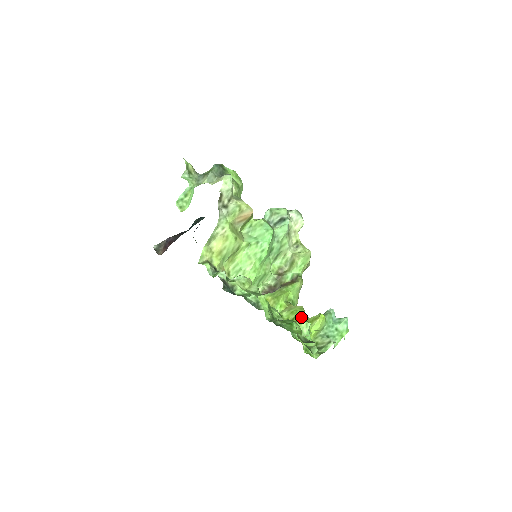
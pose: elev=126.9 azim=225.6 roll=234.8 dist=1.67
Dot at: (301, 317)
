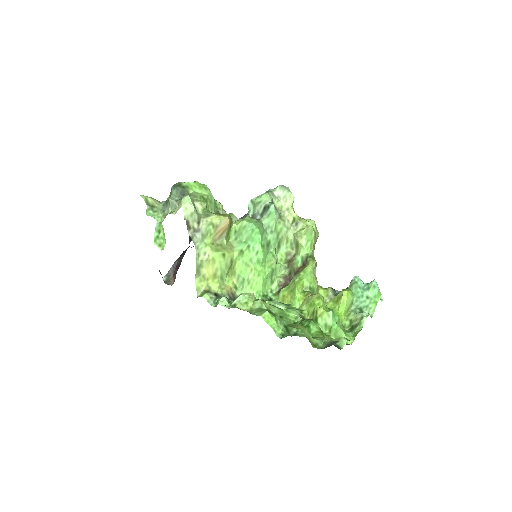
Dot at: (320, 308)
